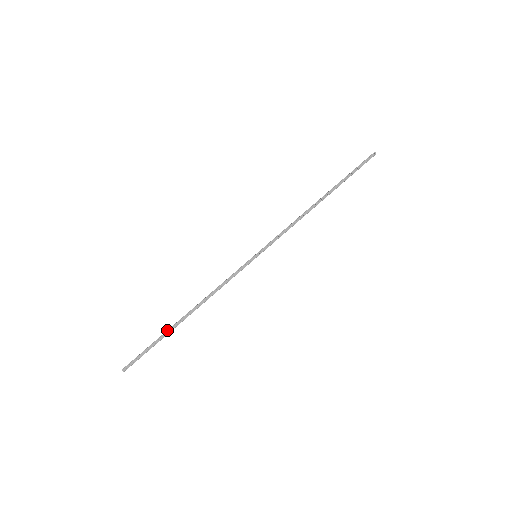
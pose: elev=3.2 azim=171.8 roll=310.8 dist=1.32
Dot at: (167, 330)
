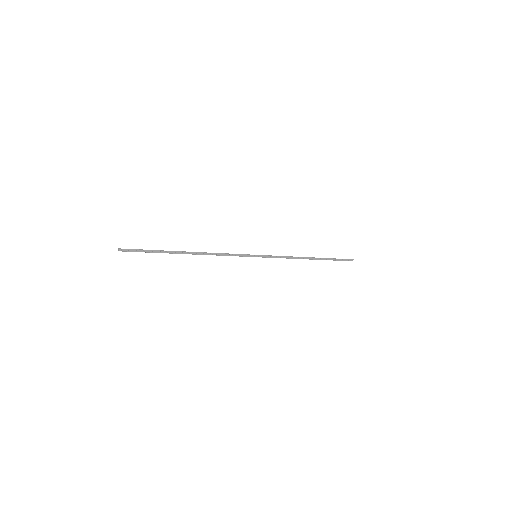
Dot at: occluded
